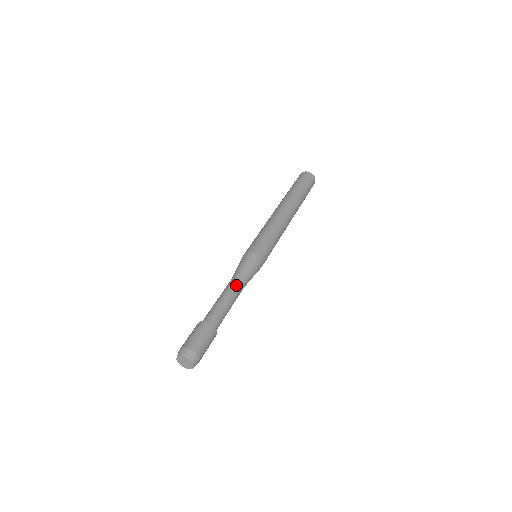
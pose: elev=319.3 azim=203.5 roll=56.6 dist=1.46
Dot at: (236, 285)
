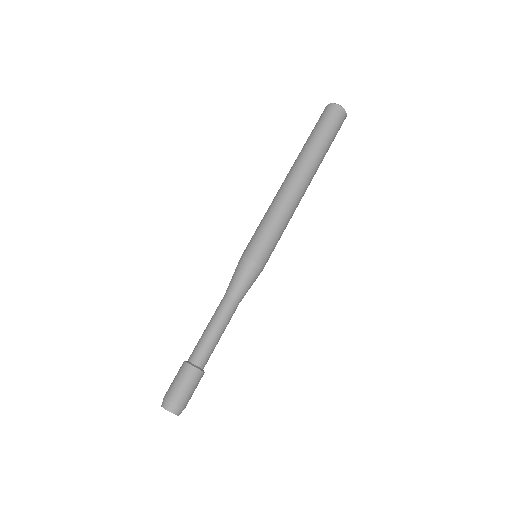
Dot at: (226, 308)
